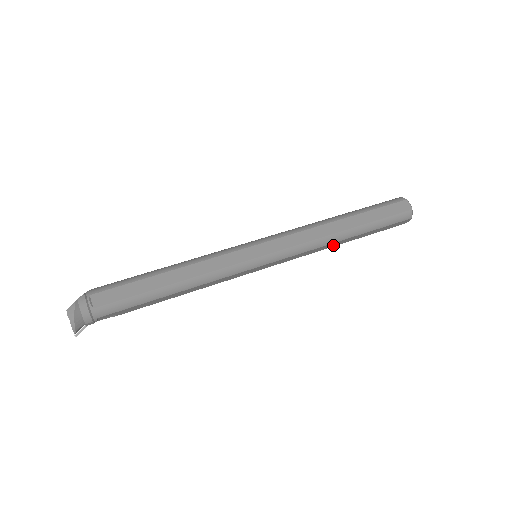
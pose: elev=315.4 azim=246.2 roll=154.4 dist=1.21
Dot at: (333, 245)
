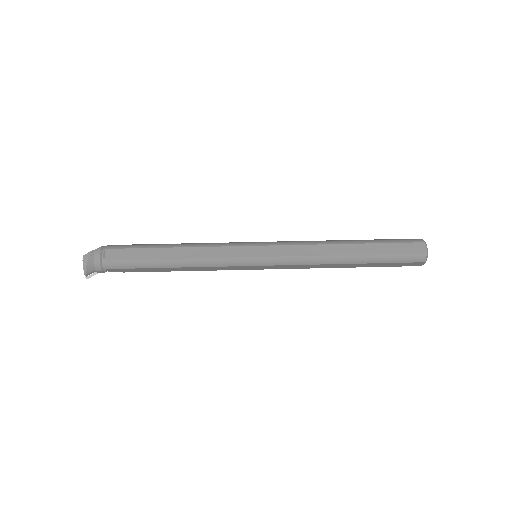
Dot at: (334, 266)
